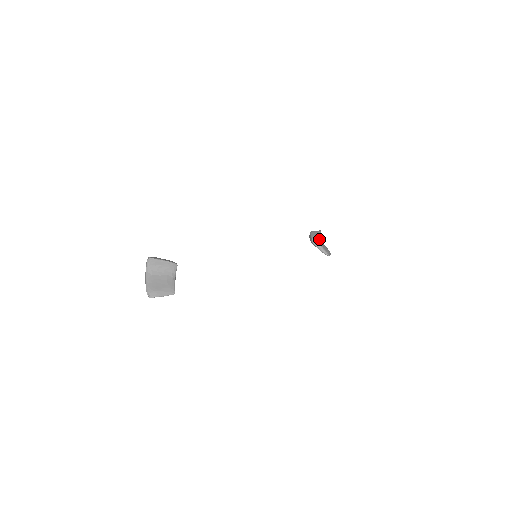
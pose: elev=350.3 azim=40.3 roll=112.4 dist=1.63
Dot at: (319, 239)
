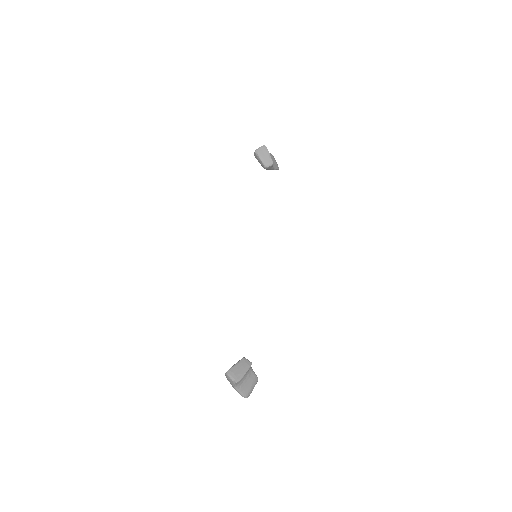
Dot at: (272, 165)
